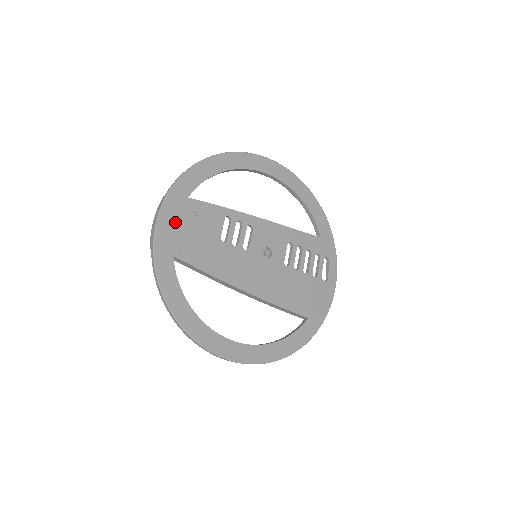
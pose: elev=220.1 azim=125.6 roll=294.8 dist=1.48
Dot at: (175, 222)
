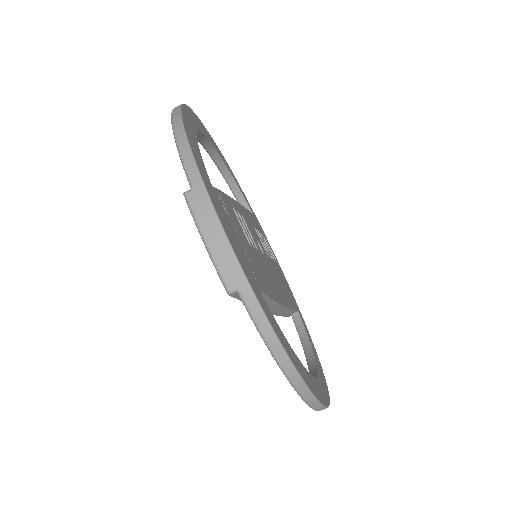
Dot at: (231, 232)
